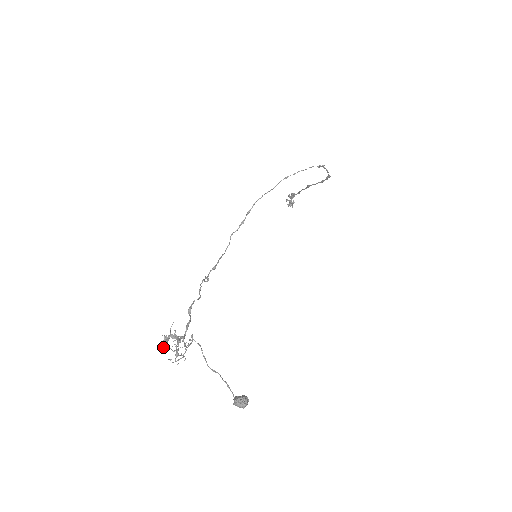
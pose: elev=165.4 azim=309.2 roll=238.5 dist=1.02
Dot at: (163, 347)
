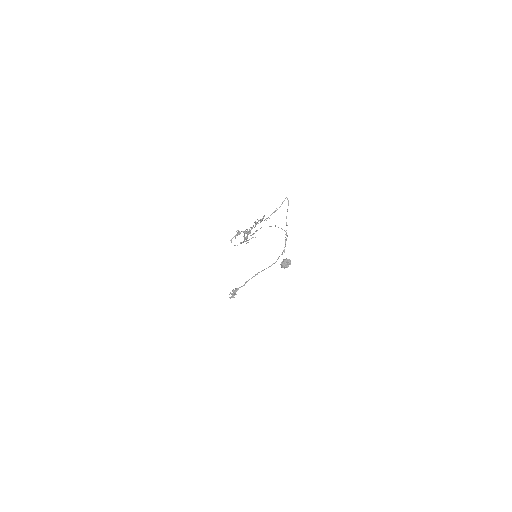
Dot at: occluded
